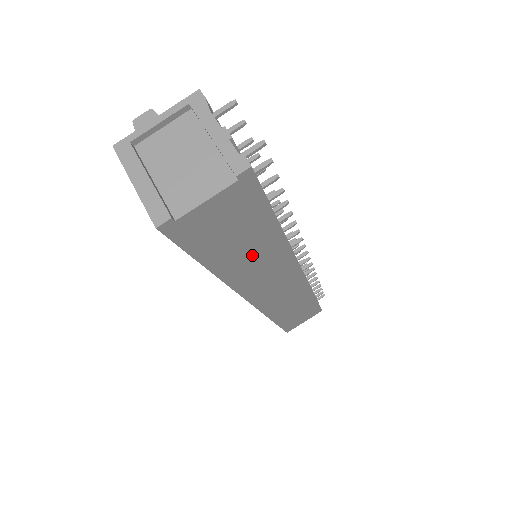
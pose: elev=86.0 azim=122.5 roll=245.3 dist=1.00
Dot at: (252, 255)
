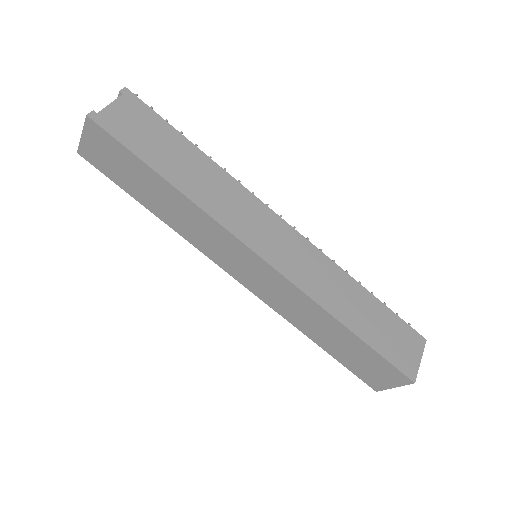
Dot at: (192, 171)
